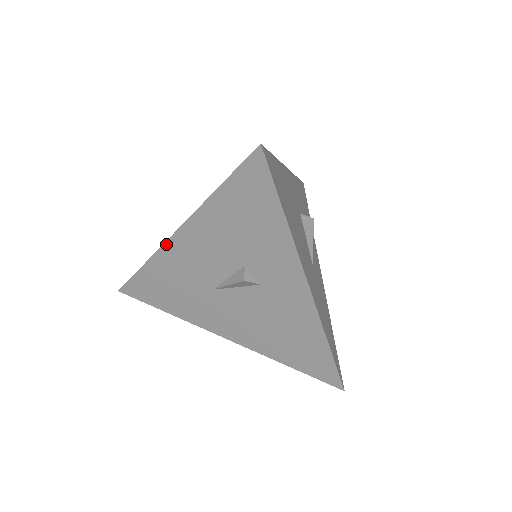
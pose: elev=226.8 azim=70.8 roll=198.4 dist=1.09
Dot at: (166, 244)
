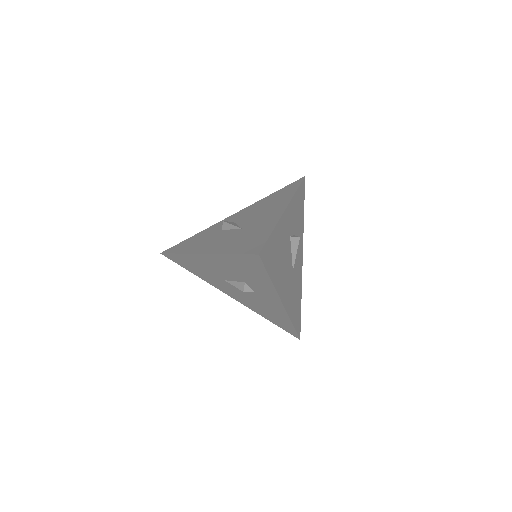
Dot at: (195, 254)
